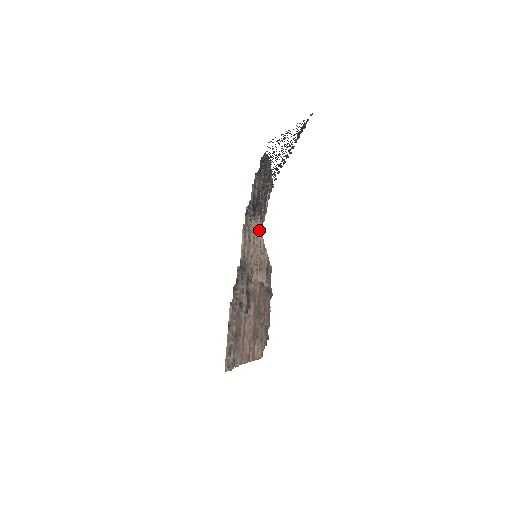
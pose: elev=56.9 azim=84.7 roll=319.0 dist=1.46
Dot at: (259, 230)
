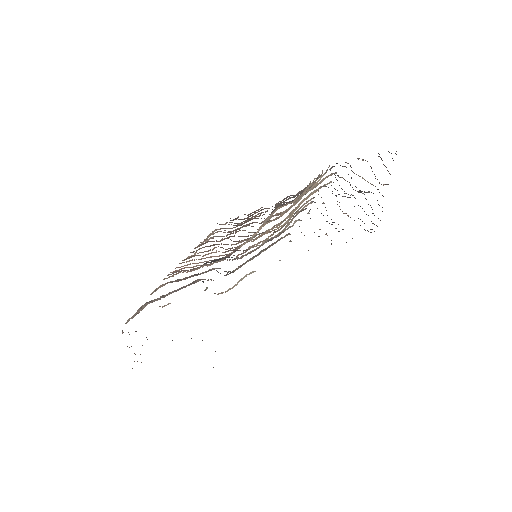
Dot at: (320, 182)
